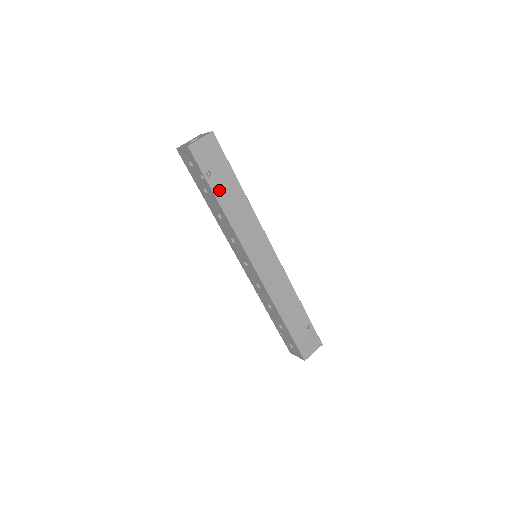
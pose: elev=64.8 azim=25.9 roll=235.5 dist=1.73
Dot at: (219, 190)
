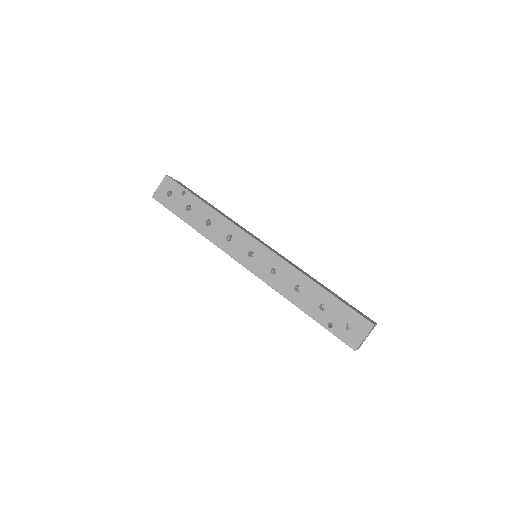
Dot at: occluded
